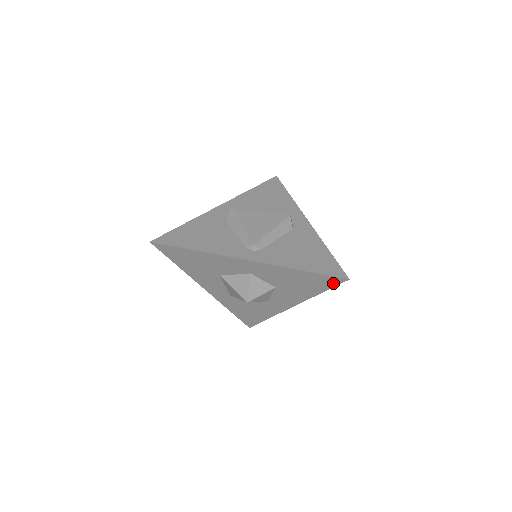
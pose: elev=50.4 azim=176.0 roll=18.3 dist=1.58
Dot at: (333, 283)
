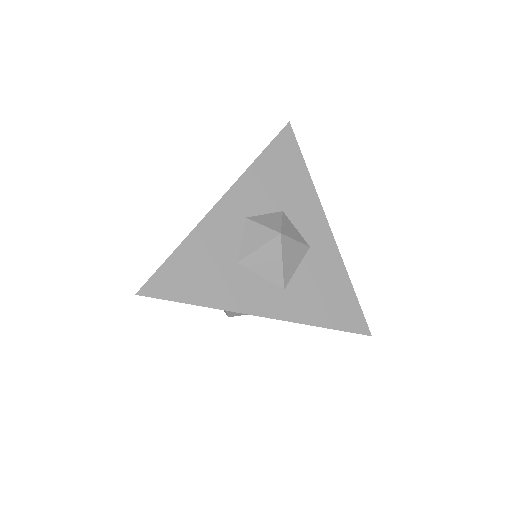
Dot at: (292, 142)
